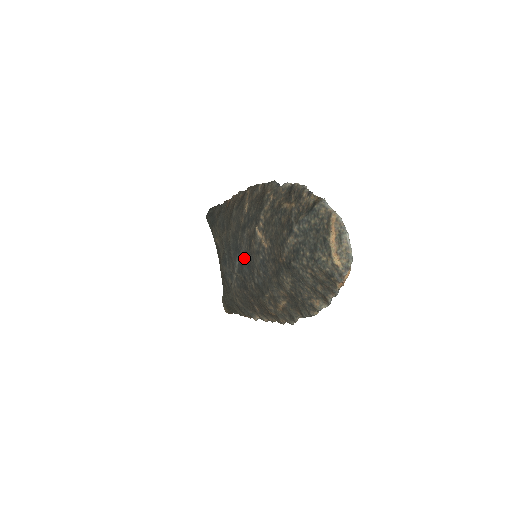
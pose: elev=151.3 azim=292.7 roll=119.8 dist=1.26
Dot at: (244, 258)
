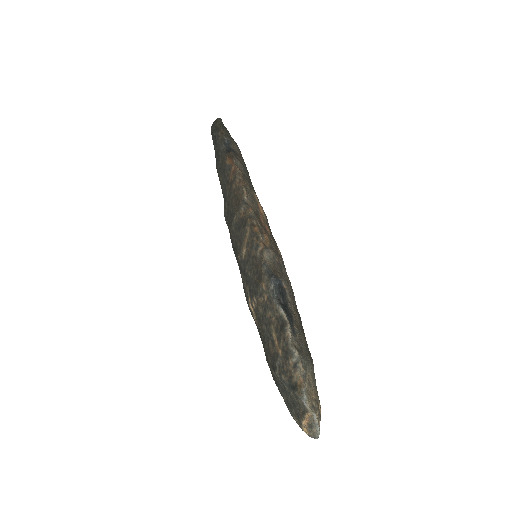
Dot at: occluded
